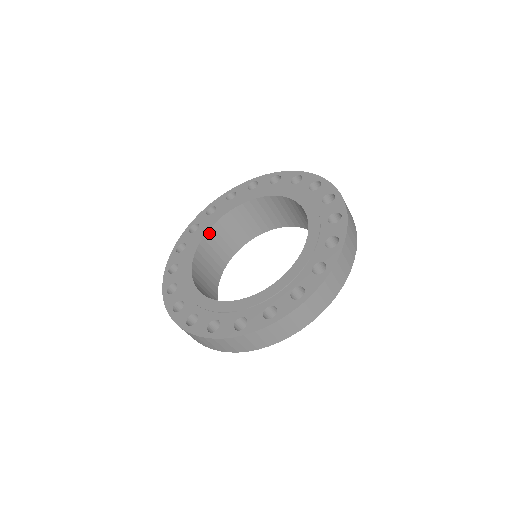
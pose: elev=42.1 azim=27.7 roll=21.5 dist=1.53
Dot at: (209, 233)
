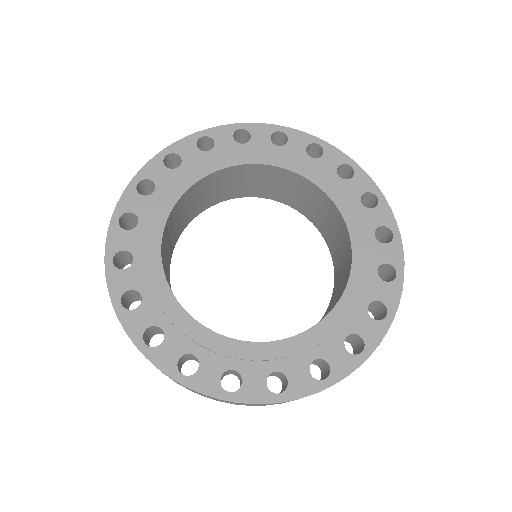
Dot at: (177, 204)
